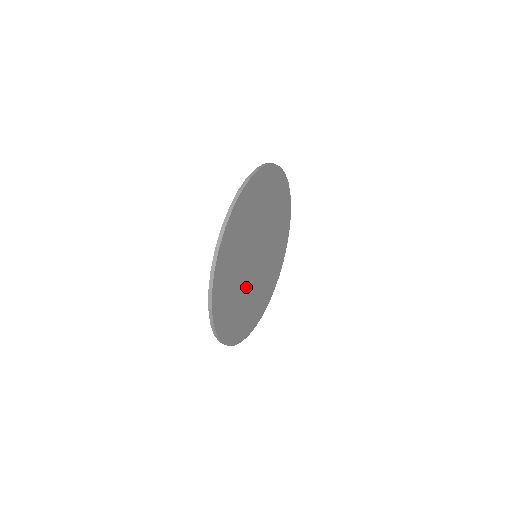
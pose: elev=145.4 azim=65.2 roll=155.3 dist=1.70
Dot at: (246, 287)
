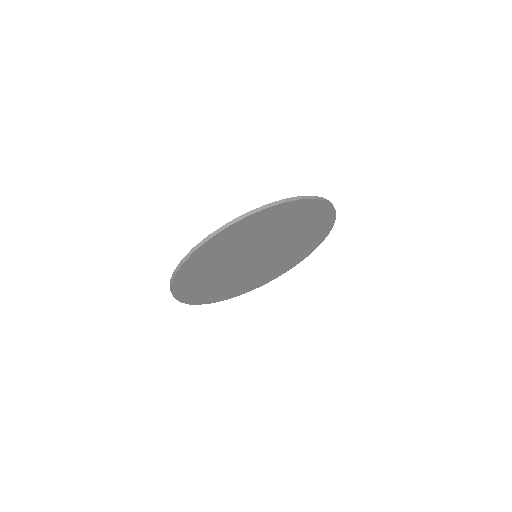
Dot at: (237, 275)
